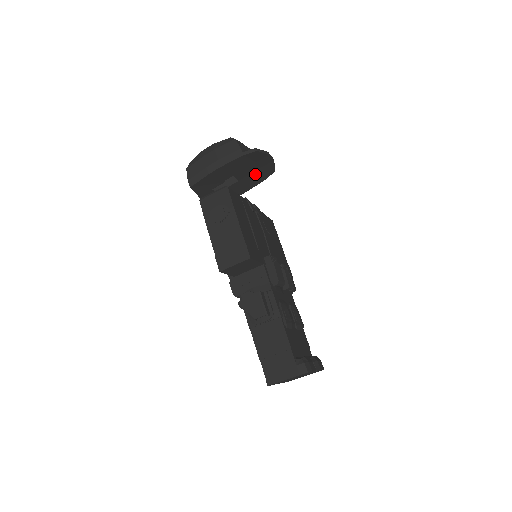
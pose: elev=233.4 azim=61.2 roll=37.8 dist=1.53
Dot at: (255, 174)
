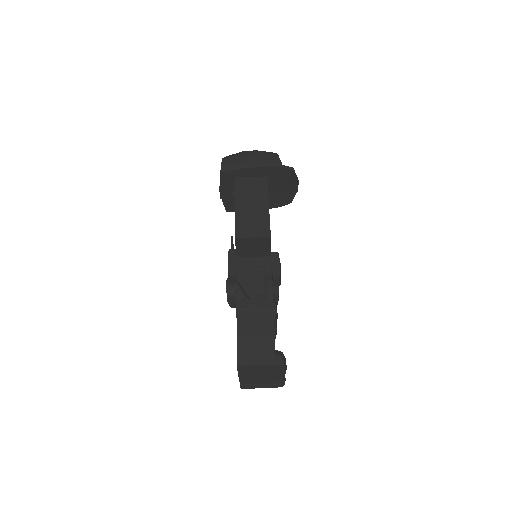
Dot at: (275, 196)
